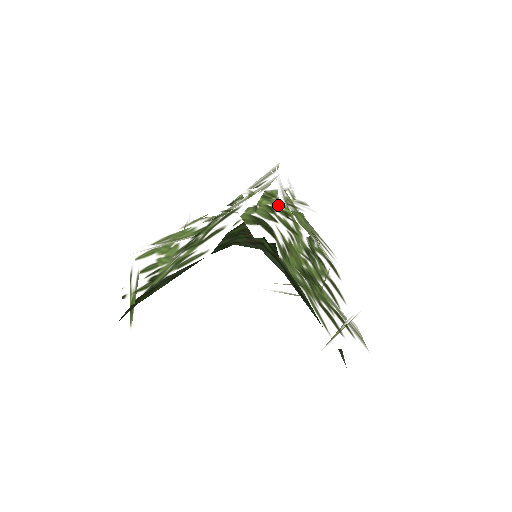
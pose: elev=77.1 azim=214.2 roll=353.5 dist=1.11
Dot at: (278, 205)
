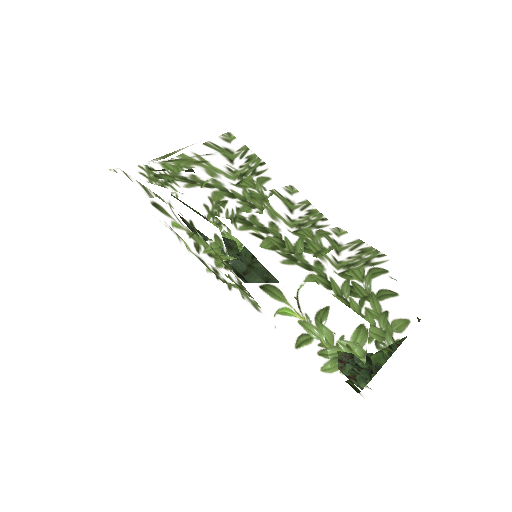
Dot at: occluded
